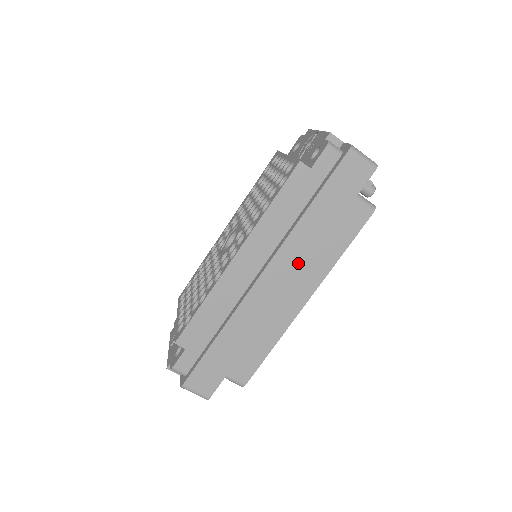
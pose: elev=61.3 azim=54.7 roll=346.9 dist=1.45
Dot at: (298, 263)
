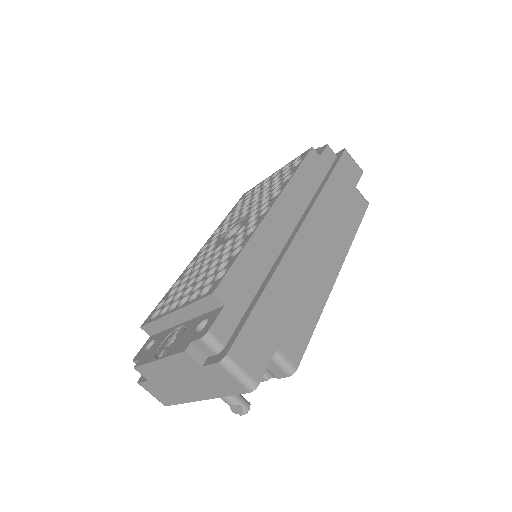
Dot at: (327, 228)
